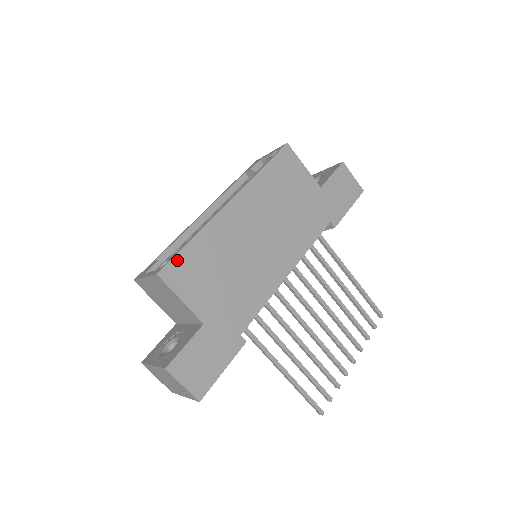
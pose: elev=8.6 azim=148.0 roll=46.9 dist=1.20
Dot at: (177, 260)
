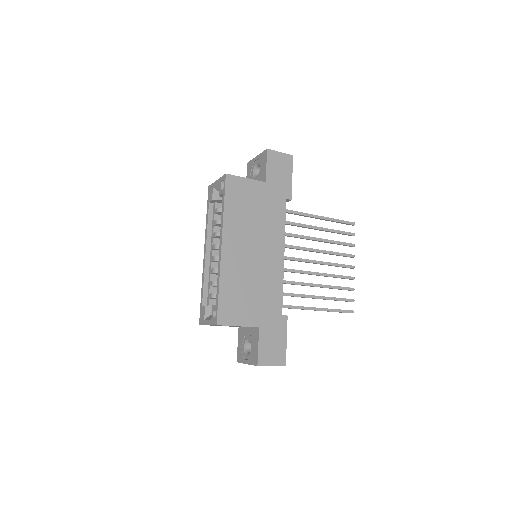
Dot at: (221, 308)
